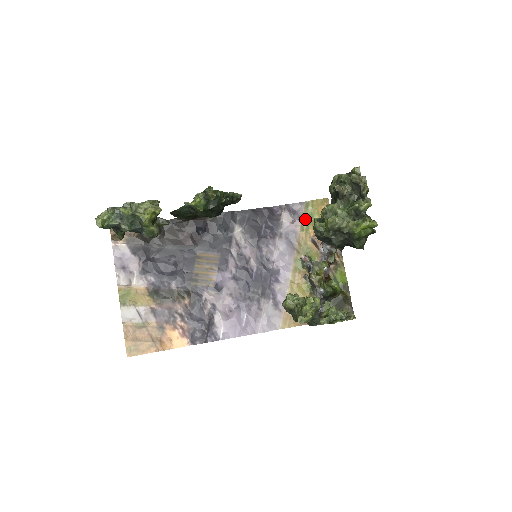
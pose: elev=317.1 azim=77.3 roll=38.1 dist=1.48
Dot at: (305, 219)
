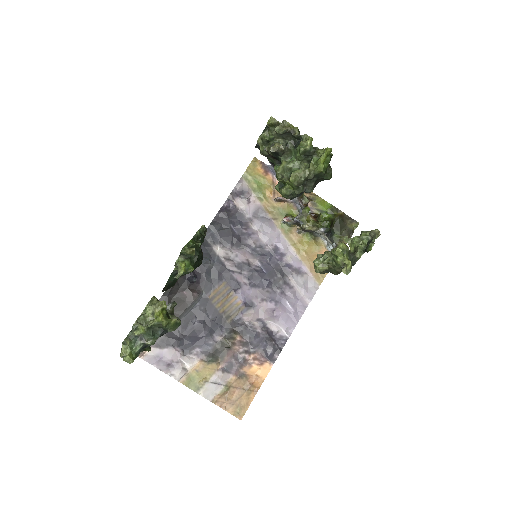
Dot at: (255, 190)
